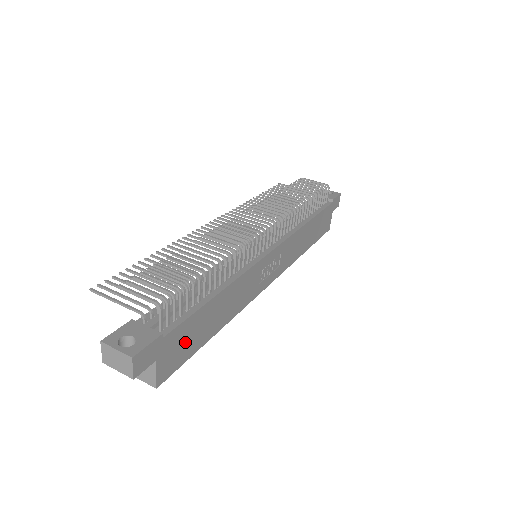
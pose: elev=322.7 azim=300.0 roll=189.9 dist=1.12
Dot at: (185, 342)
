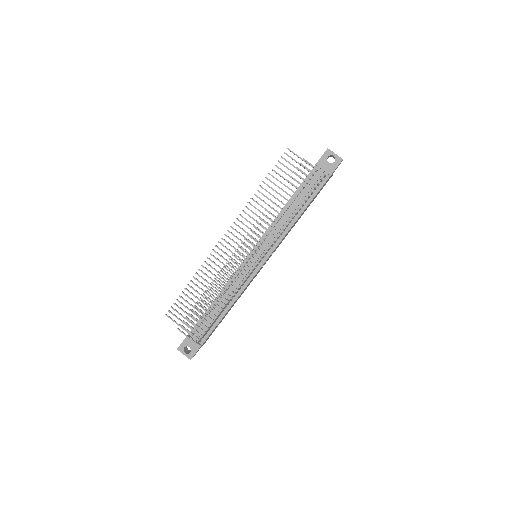
Dot at: occluded
